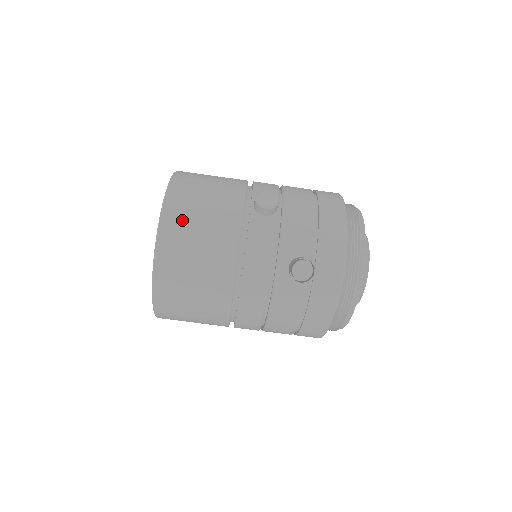
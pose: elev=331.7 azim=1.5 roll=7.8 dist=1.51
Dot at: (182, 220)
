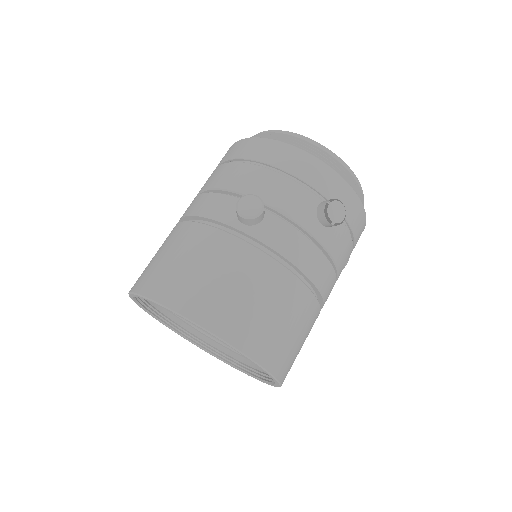
Dot at: (225, 309)
